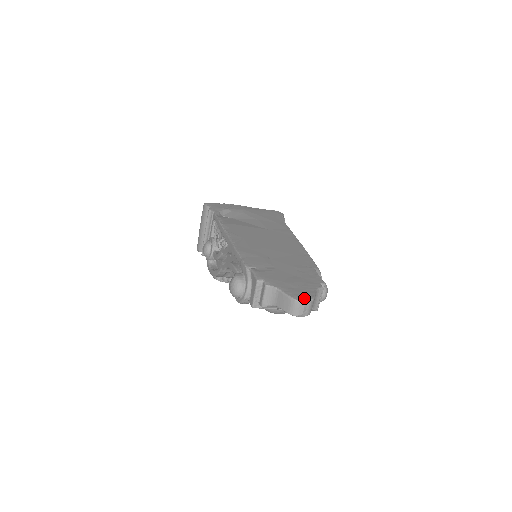
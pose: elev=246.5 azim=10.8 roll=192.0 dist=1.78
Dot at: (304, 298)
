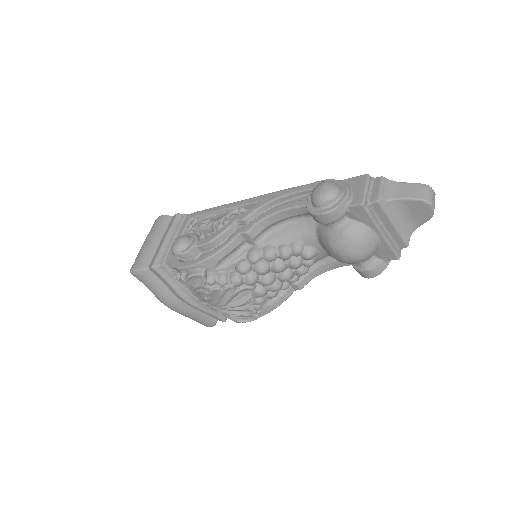
Dot at: occluded
